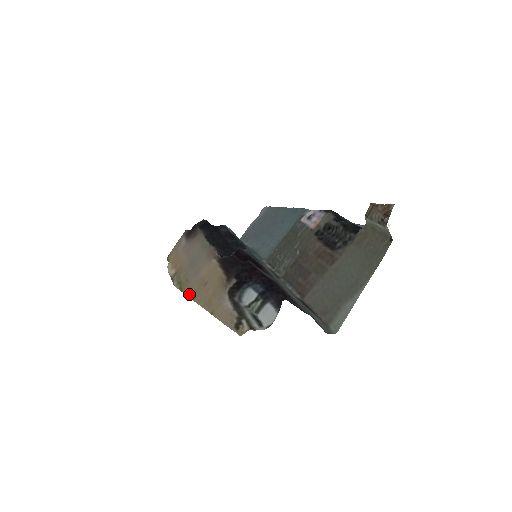
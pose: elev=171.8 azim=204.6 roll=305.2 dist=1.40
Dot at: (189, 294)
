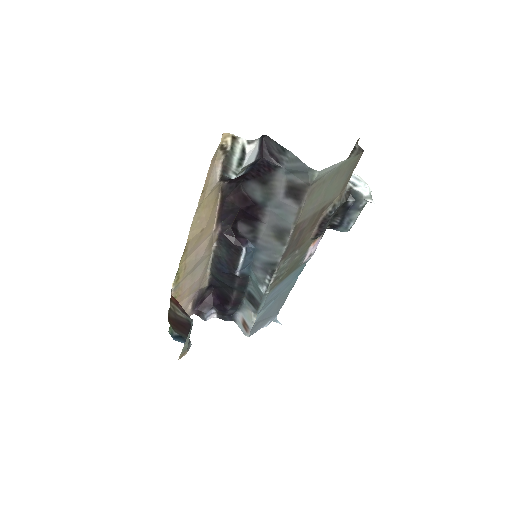
Dot at: (185, 251)
